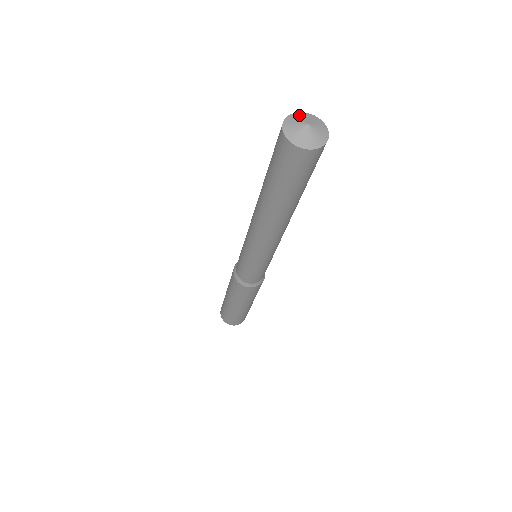
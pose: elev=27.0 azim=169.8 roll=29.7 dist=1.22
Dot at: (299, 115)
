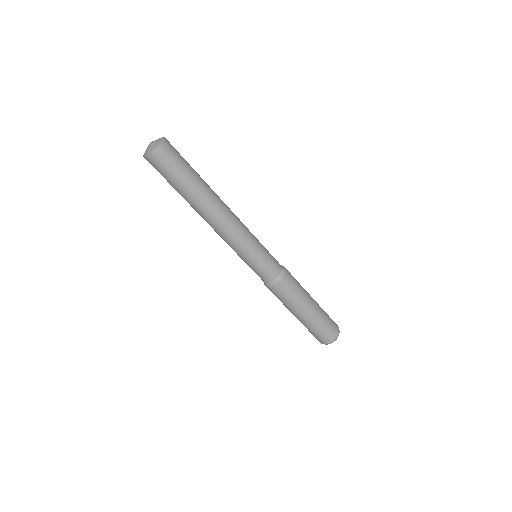
Dot at: occluded
